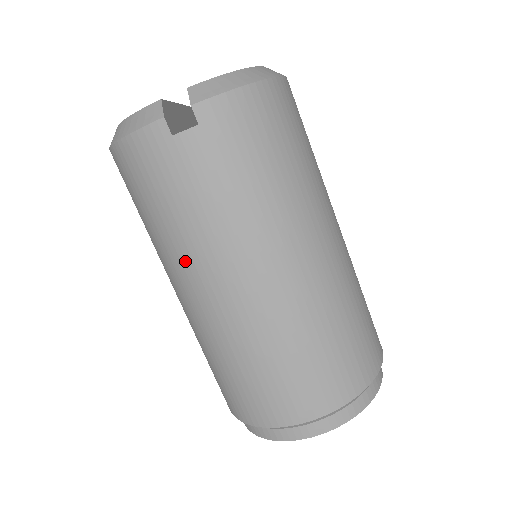
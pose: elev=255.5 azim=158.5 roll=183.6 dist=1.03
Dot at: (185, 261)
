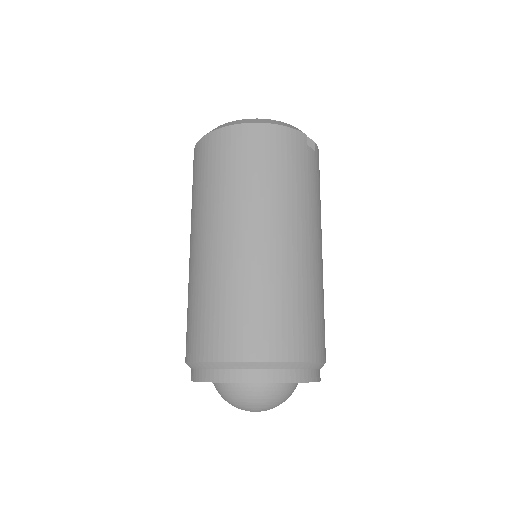
Dot at: (286, 211)
